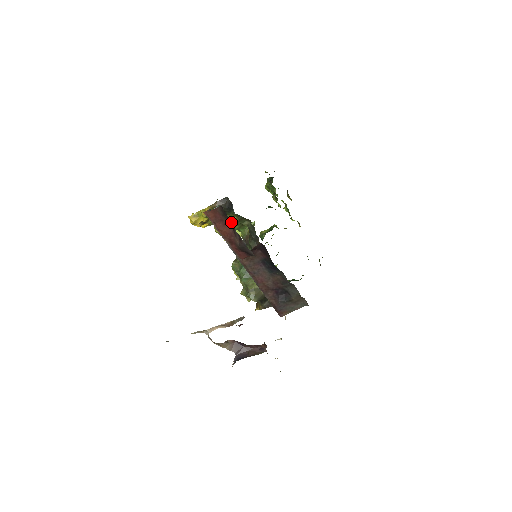
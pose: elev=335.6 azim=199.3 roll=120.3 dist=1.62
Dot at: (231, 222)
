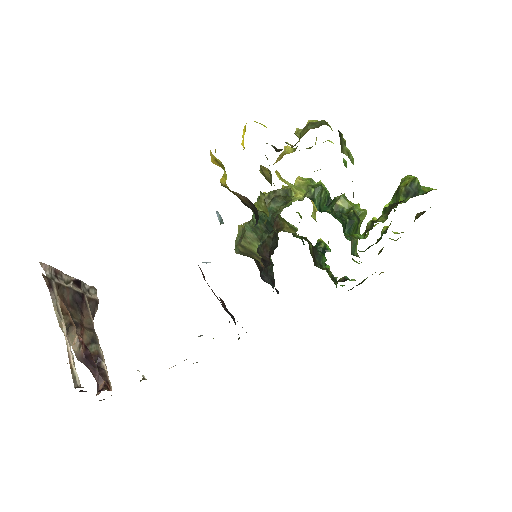
Dot at: (261, 209)
